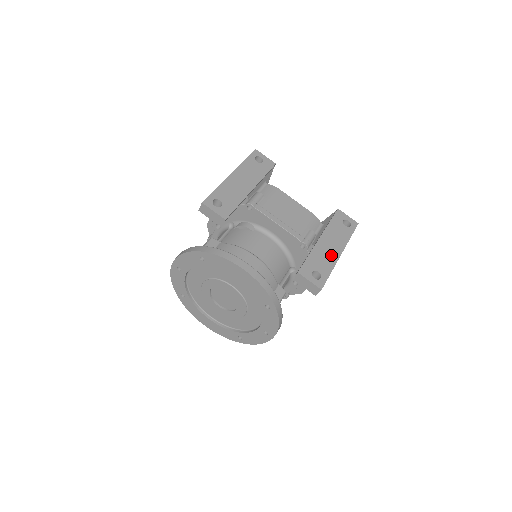
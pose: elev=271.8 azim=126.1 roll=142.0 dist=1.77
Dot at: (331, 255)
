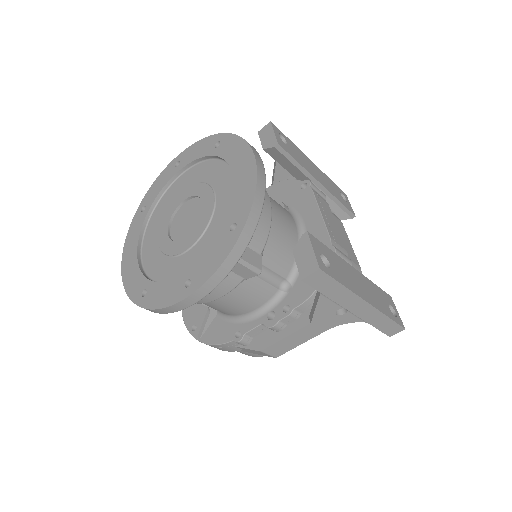
Dot at: (356, 285)
